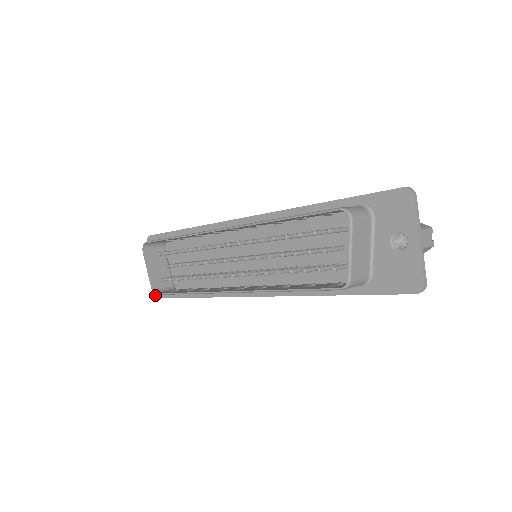
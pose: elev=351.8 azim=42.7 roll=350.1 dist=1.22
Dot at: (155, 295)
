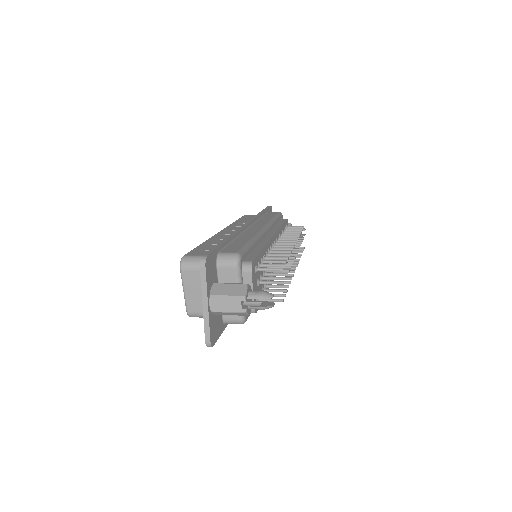
Dot at: occluded
